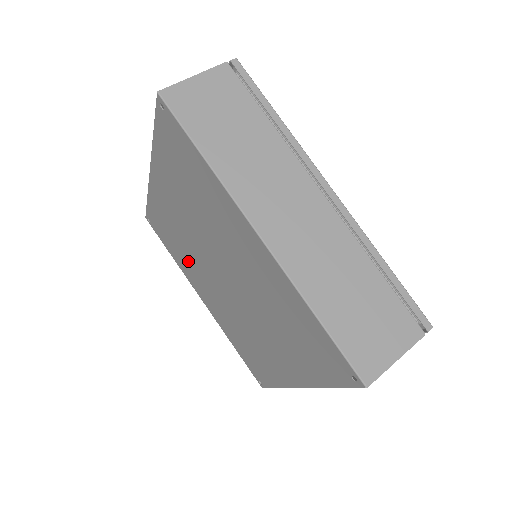
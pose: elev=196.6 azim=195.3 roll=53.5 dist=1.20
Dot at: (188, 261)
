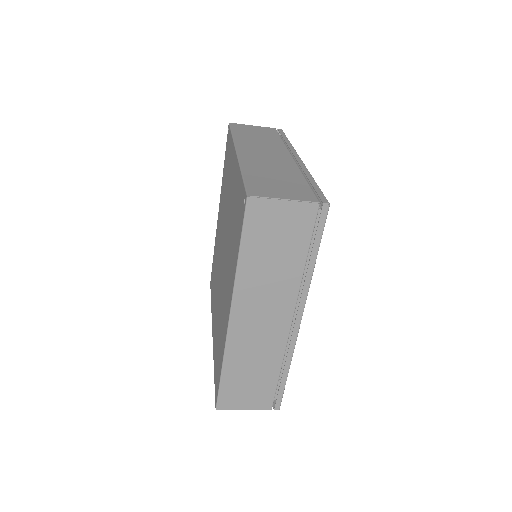
Dot at: (215, 284)
